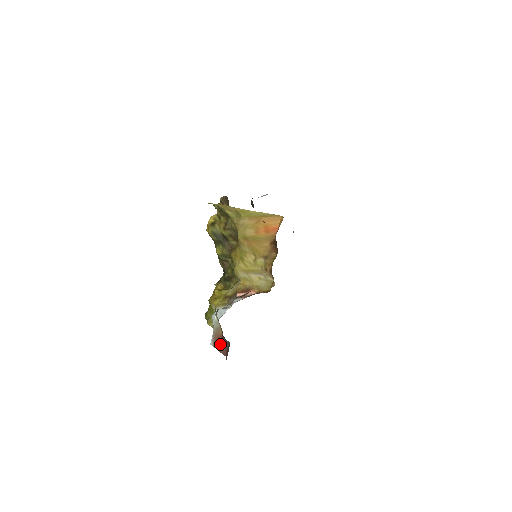
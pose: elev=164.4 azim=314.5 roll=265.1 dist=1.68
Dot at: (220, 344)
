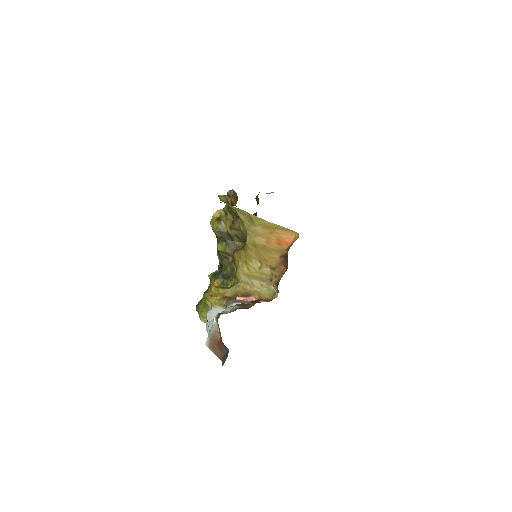
Dot at: (217, 347)
